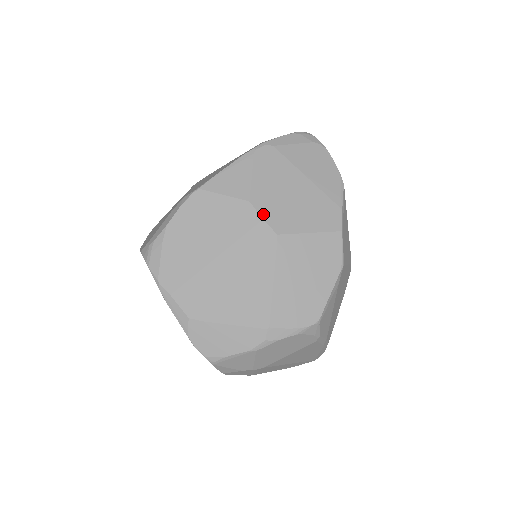
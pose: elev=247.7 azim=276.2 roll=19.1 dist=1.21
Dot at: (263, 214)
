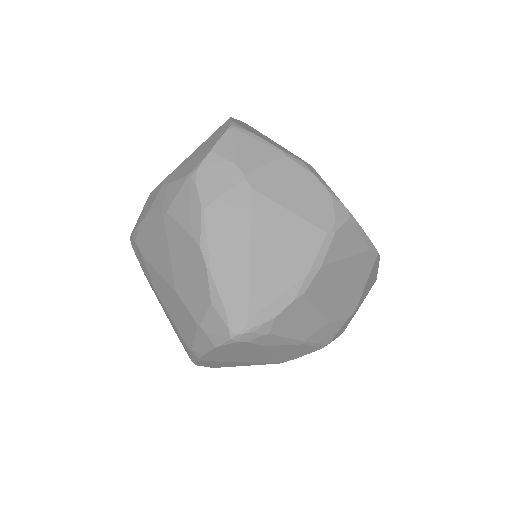
Dot at: occluded
